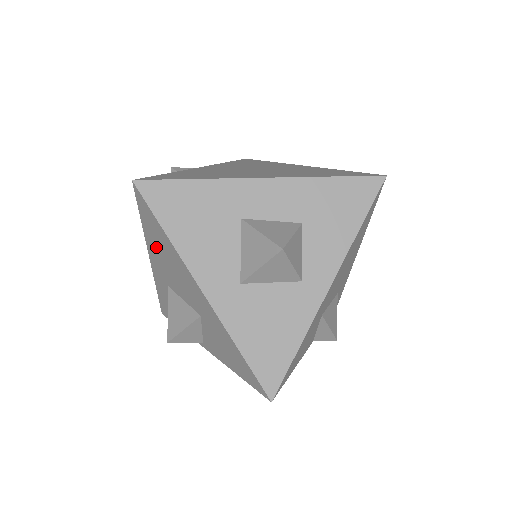
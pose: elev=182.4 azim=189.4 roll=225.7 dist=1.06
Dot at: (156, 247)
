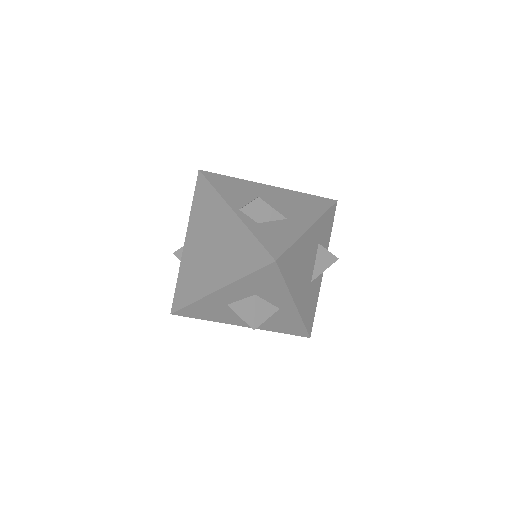
Dot at: occluded
